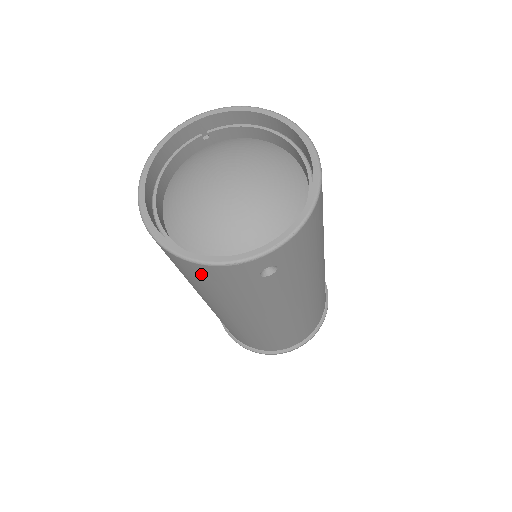
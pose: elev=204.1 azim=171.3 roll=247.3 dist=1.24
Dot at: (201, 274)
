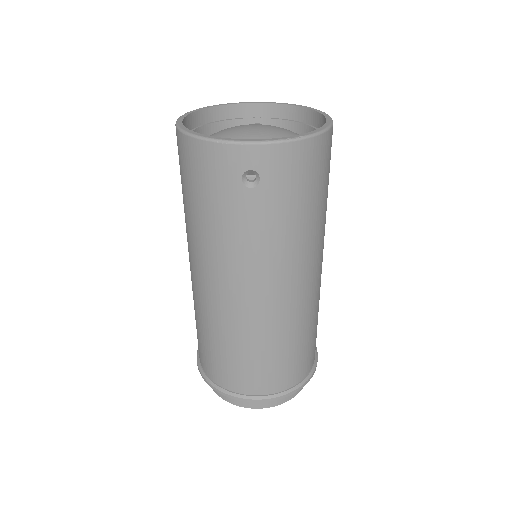
Dot at: (196, 164)
